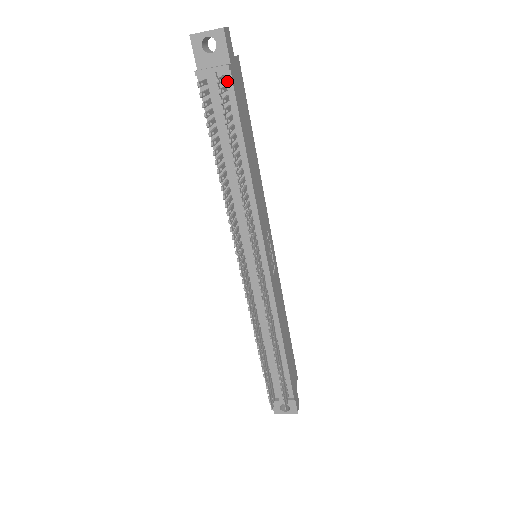
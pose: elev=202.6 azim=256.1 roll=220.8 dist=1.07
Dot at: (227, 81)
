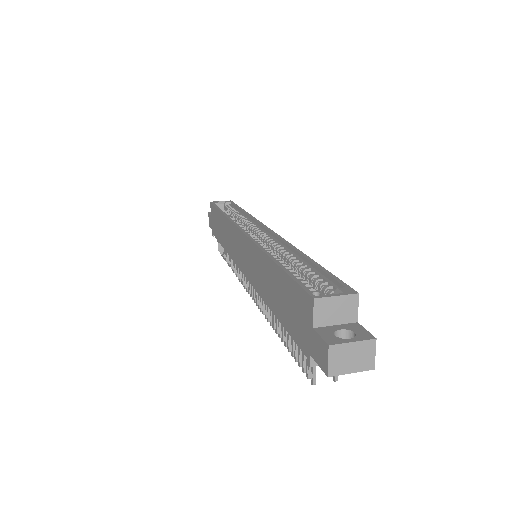
Dot at: occluded
